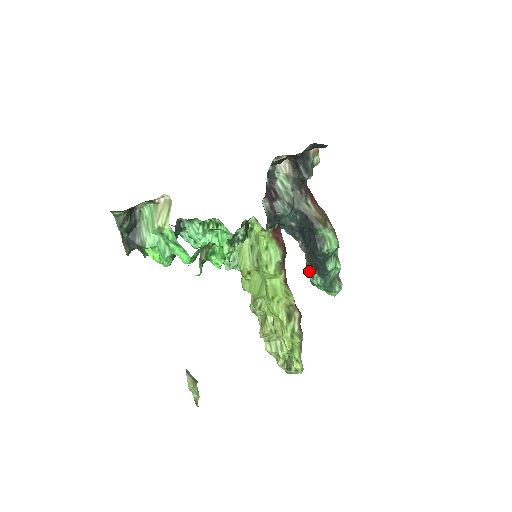
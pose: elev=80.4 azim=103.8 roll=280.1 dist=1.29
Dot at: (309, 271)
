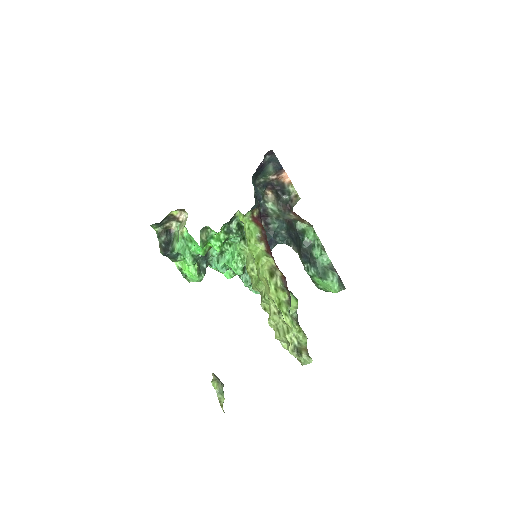
Dot at: (305, 267)
